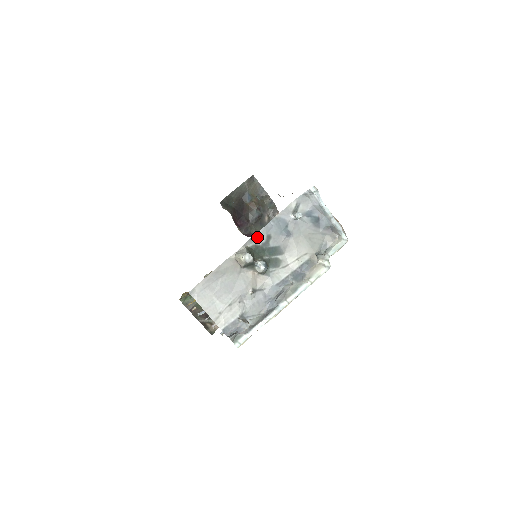
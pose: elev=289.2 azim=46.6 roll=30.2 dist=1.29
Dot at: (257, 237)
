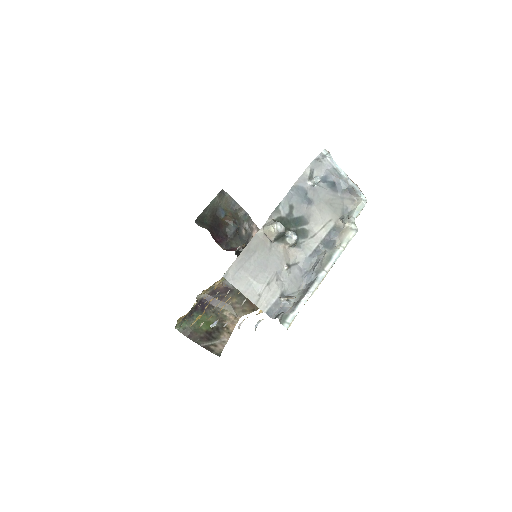
Dot at: (280, 208)
